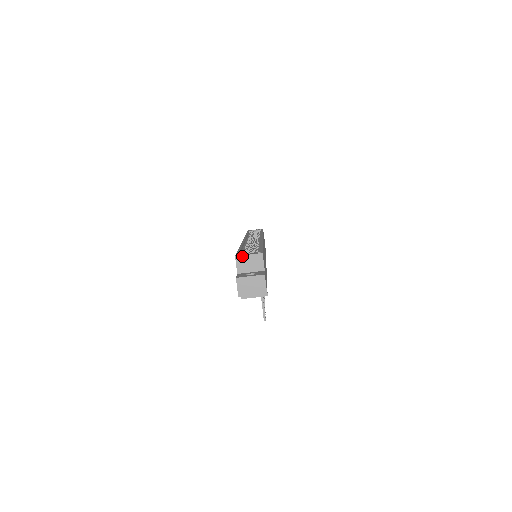
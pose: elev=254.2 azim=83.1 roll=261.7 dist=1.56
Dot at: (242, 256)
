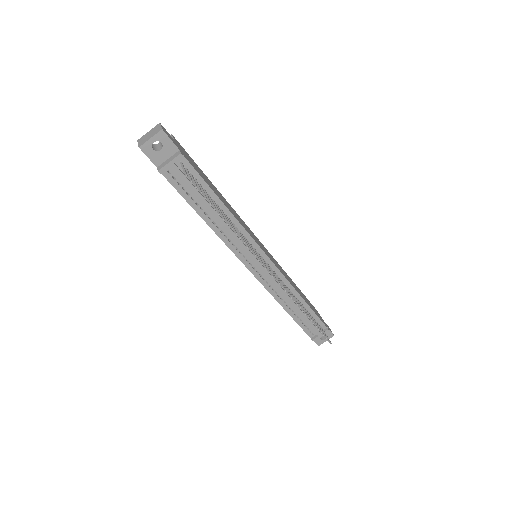
Dot at: occluded
